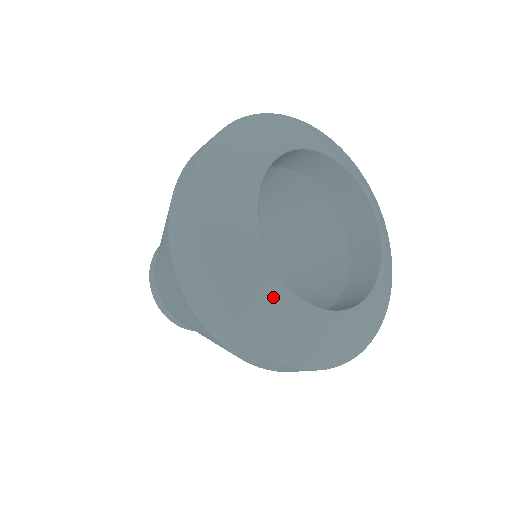
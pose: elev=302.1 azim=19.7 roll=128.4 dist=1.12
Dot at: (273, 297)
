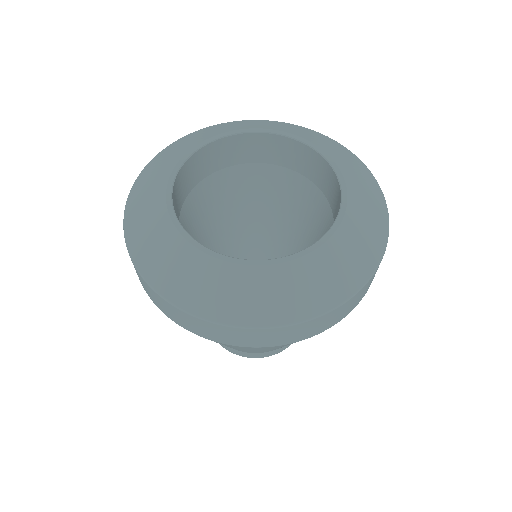
Dot at: (189, 259)
